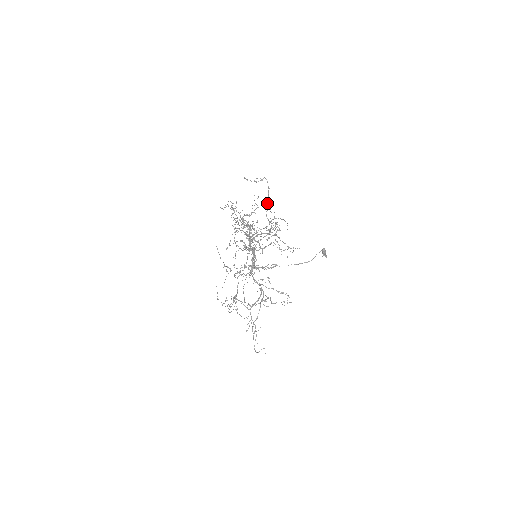
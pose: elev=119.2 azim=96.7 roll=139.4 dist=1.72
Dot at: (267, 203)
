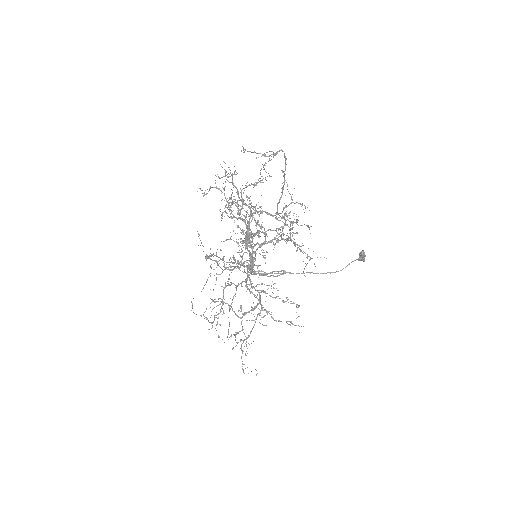
Dot at: (283, 176)
